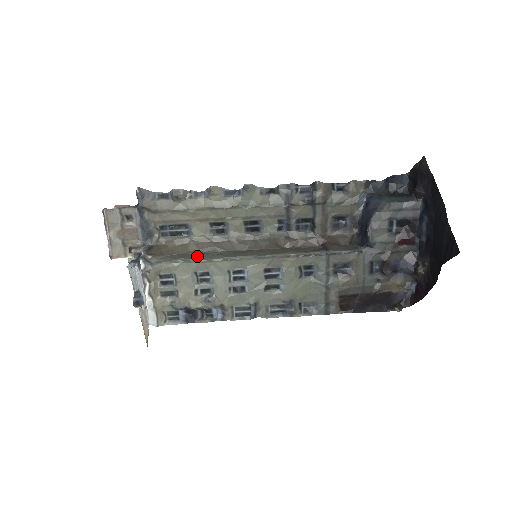
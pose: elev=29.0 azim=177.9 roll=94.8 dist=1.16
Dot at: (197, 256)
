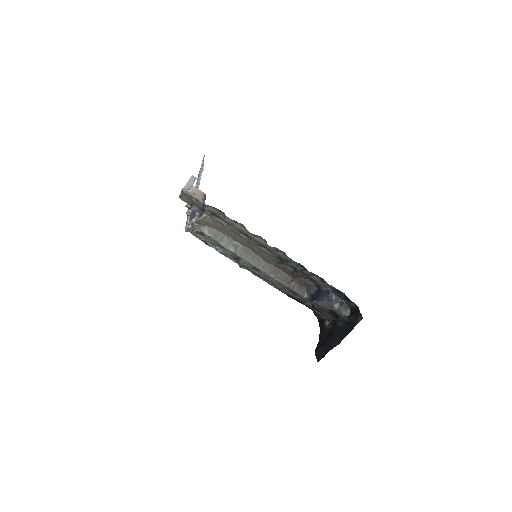
Dot at: (223, 239)
